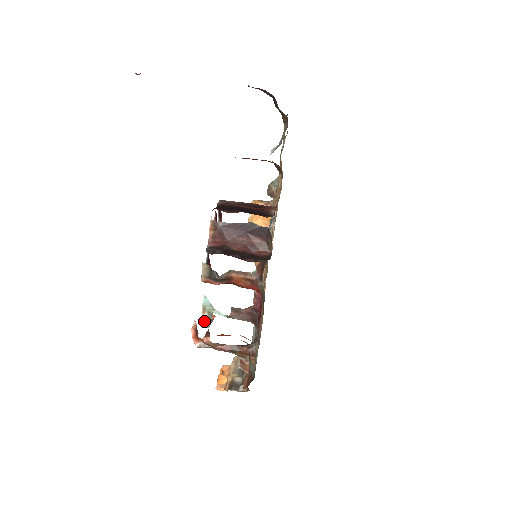
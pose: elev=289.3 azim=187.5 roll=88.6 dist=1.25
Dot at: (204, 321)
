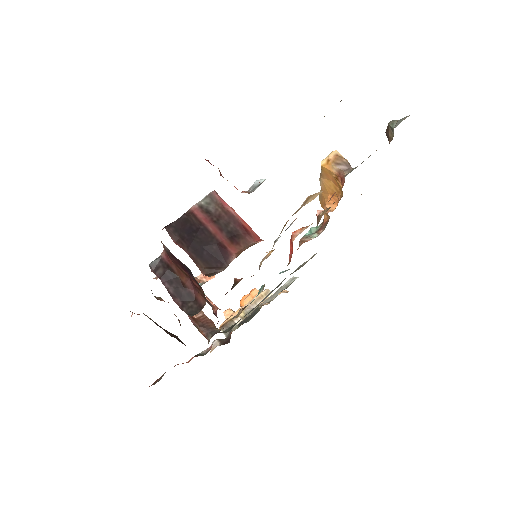
Dot at: occluded
